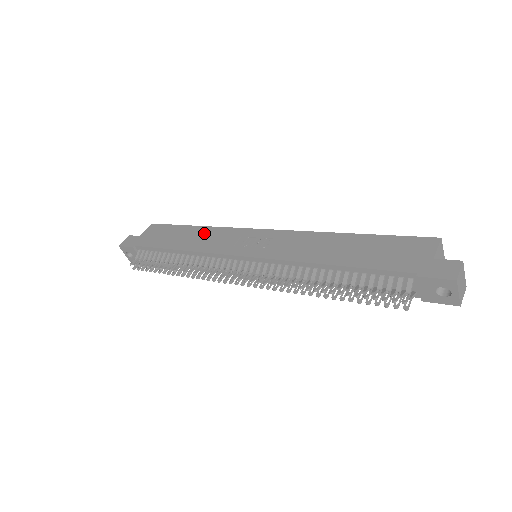
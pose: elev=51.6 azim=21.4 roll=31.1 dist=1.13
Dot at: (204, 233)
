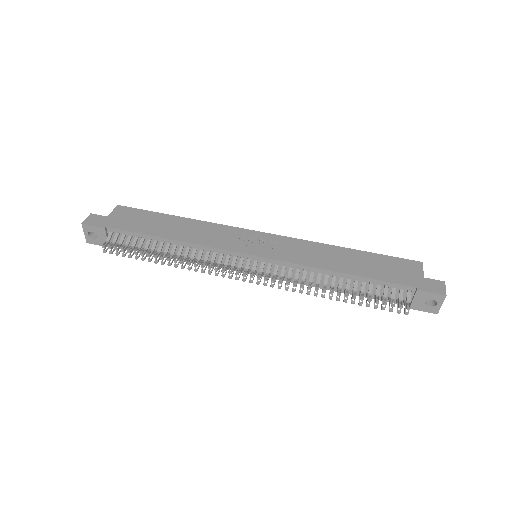
Dot at: (195, 226)
